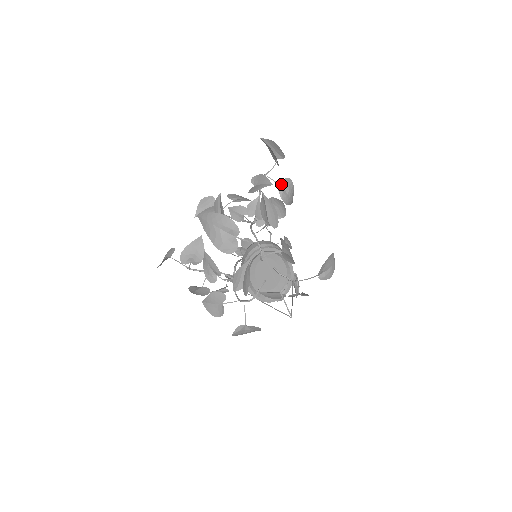
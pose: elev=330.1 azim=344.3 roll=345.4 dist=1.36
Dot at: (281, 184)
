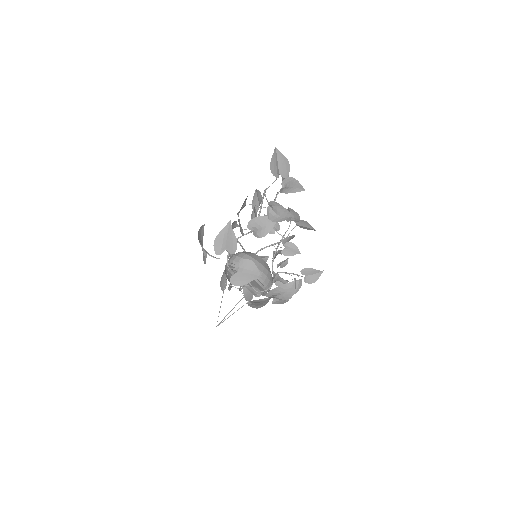
Dot at: (269, 205)
